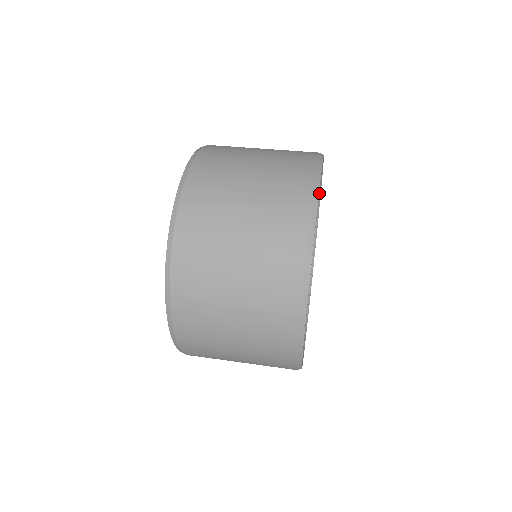
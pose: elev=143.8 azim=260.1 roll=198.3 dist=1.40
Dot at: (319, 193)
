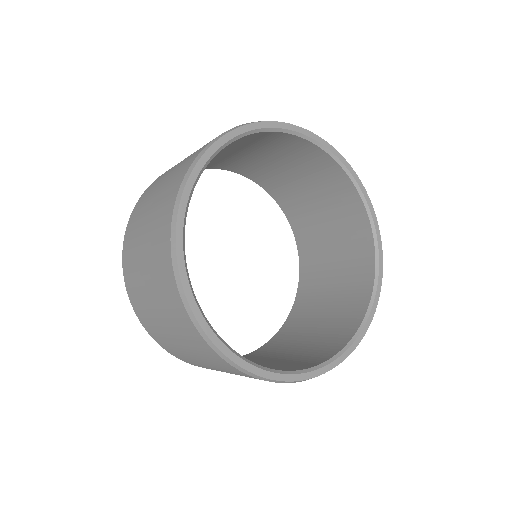
Dot at: (375, 241)
